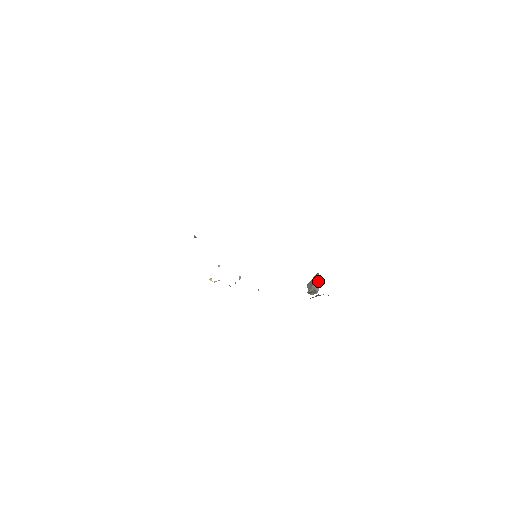
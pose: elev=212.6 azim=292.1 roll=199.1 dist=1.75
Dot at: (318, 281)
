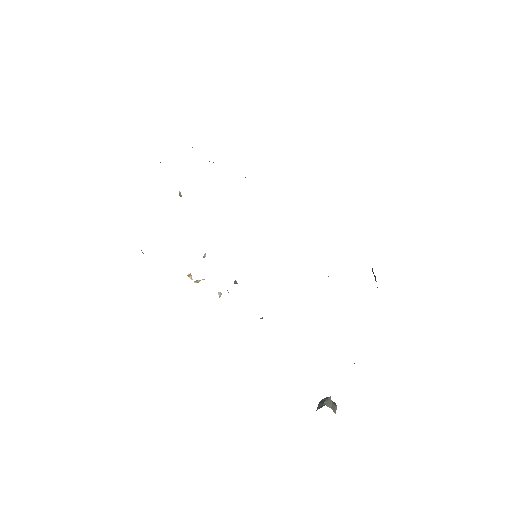
Dot at: occluded
